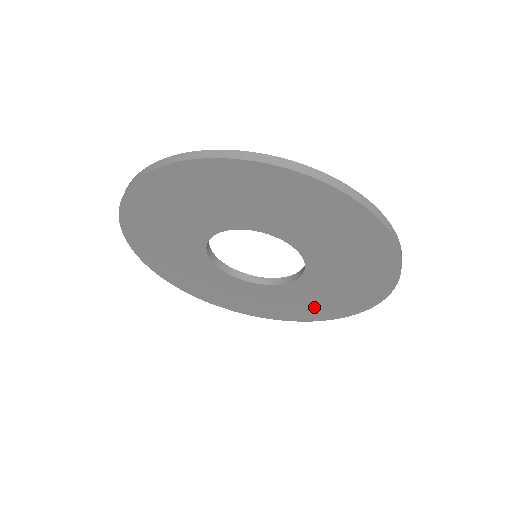
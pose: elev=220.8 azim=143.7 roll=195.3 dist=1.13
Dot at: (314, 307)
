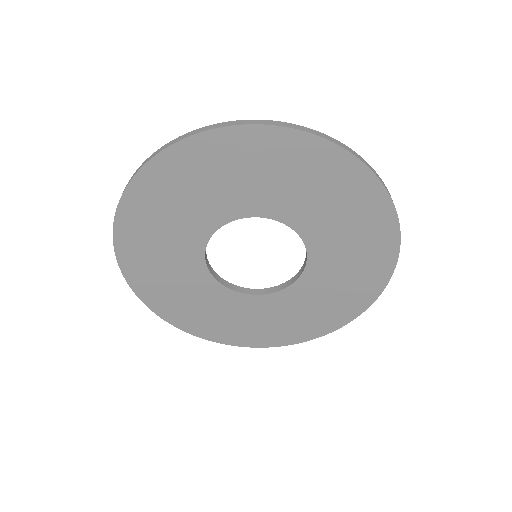
Dot at: (364, 251)
